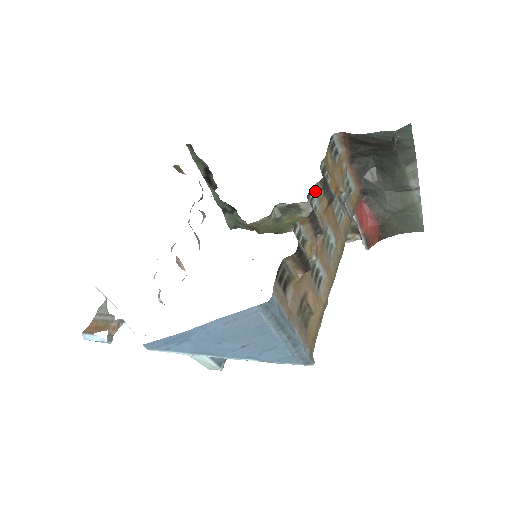
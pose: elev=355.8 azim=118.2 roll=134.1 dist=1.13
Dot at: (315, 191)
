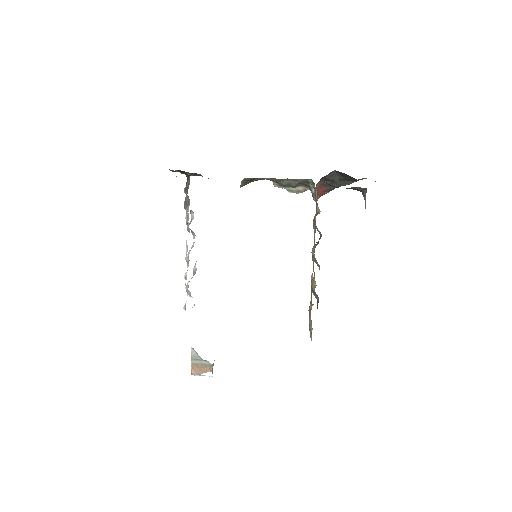
Dot at: (315, 247)
